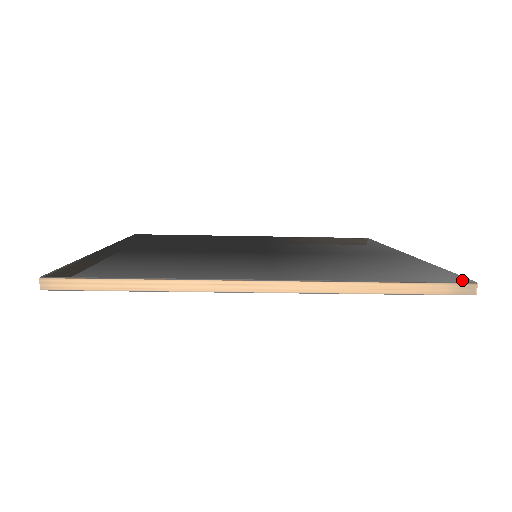
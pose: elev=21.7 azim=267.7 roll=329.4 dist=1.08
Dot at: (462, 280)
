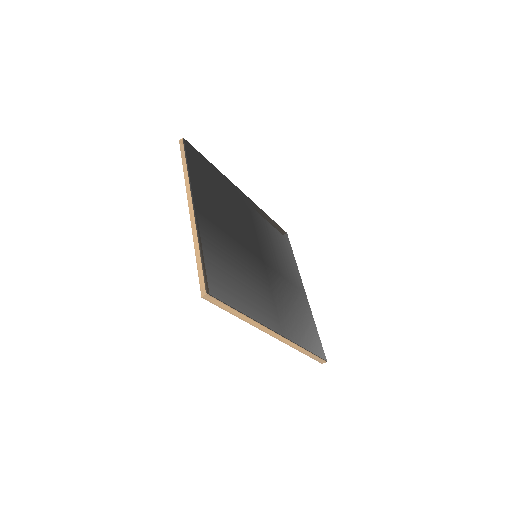
Dot at: (324, 357)
